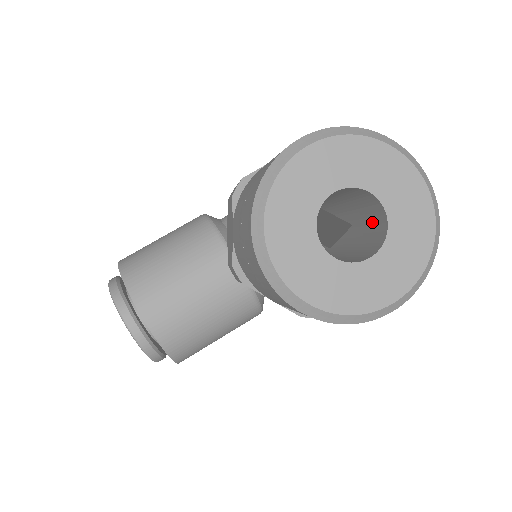
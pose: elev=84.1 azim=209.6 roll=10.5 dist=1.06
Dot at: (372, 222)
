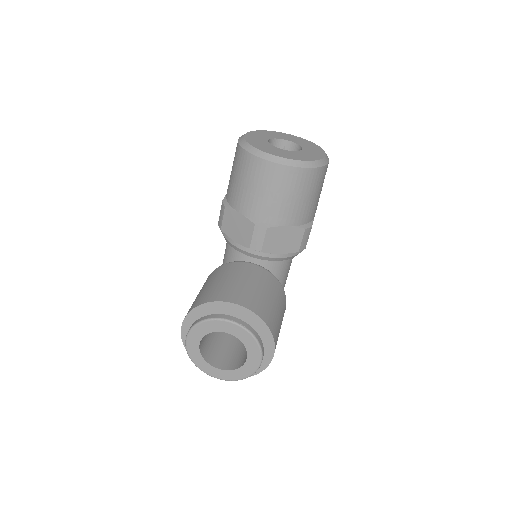
Dot at: occluded
